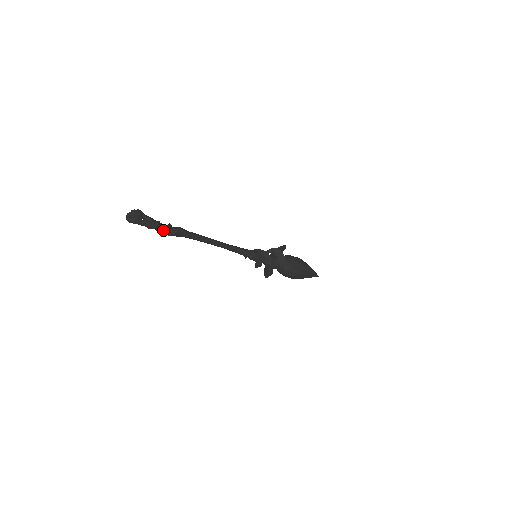
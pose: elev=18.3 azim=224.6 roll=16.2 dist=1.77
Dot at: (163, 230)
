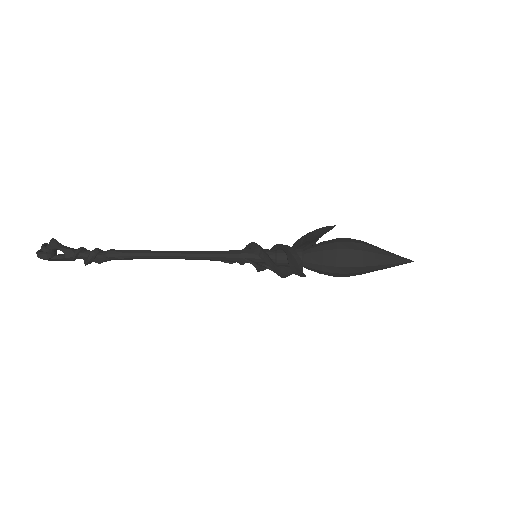
Dot at: (84, 262)
